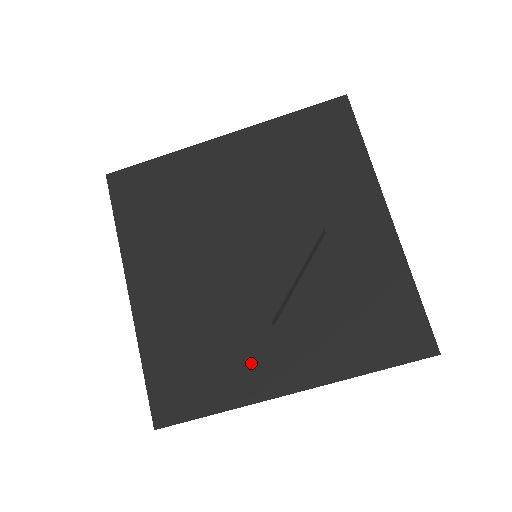
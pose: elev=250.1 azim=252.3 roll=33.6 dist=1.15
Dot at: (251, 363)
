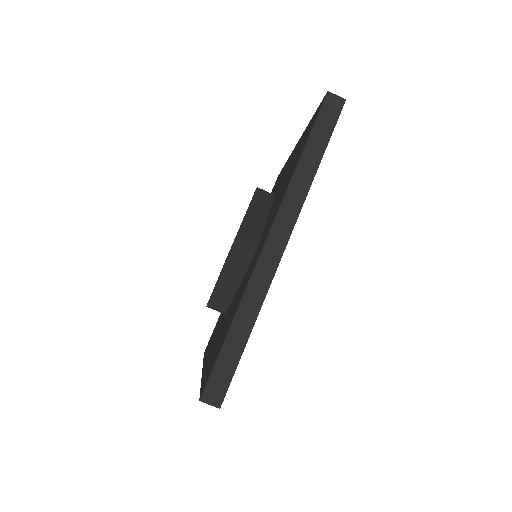
Dot at: occluded
